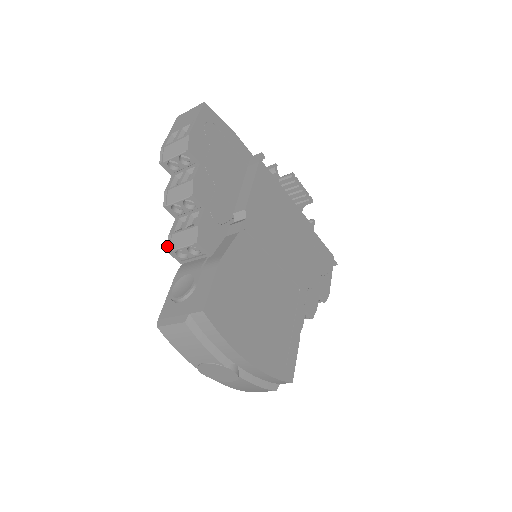
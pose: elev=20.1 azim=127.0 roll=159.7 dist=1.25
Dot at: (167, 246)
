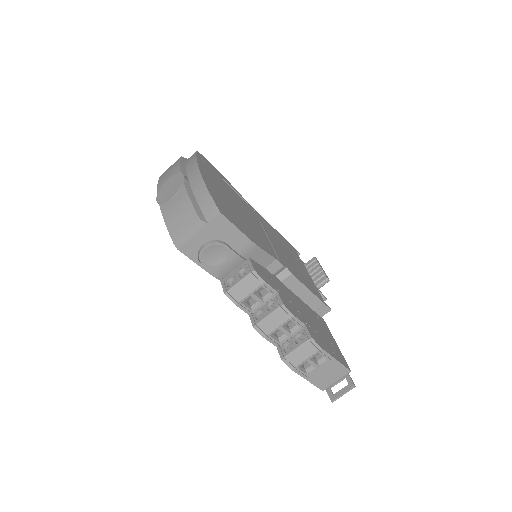
Dot at: occluded
